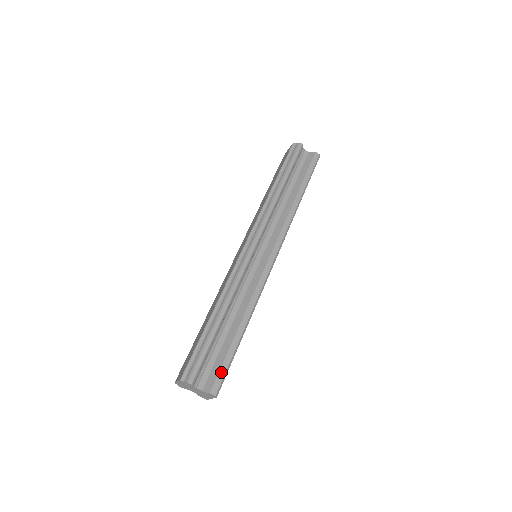
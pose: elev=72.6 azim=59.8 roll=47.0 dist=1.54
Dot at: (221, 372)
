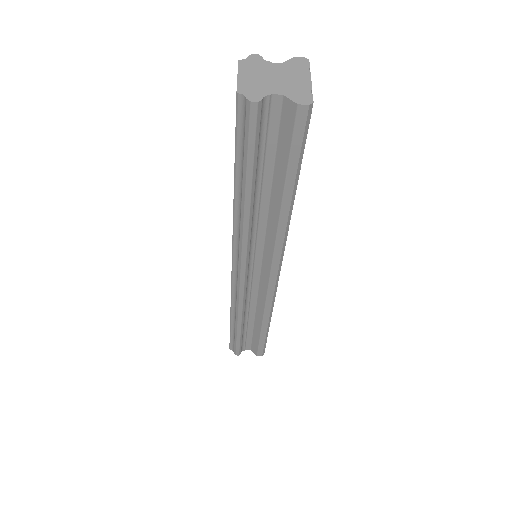
Dot at: (259, 348)
